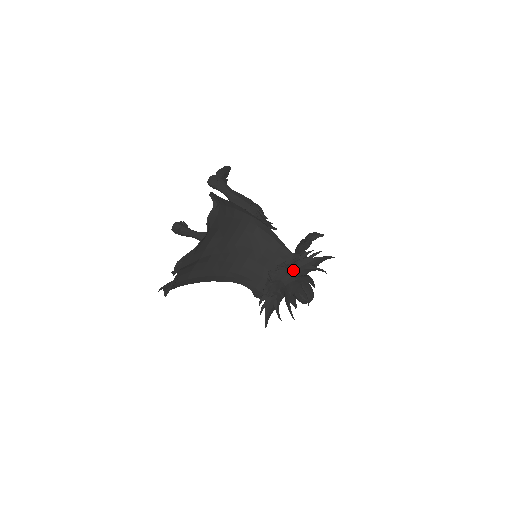
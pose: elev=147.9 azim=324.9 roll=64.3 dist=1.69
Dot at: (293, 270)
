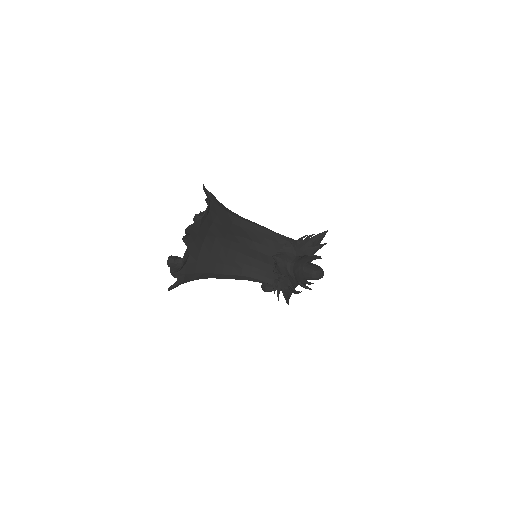
Dot at: (295, 251)
